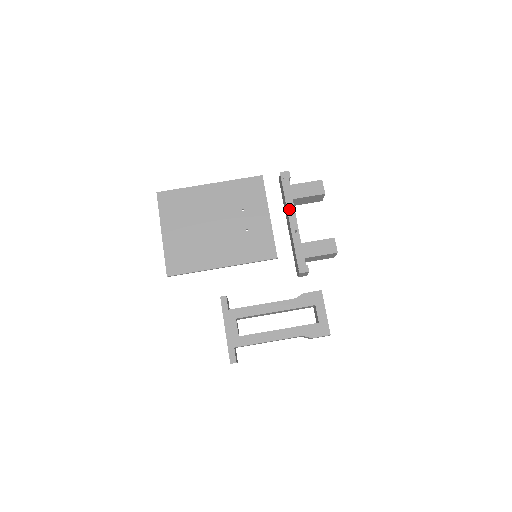
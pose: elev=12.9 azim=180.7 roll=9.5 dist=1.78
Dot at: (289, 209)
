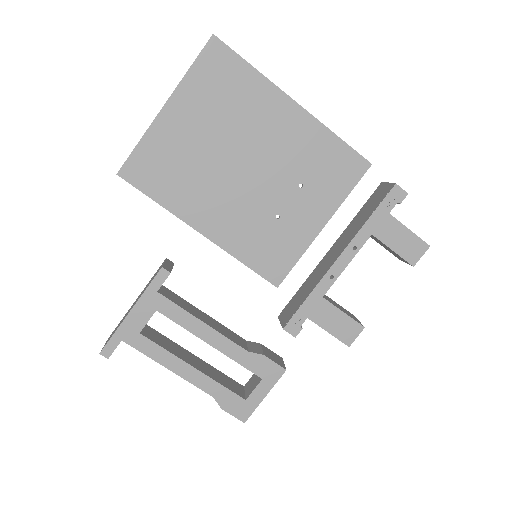
Dot at: (354, 242)
